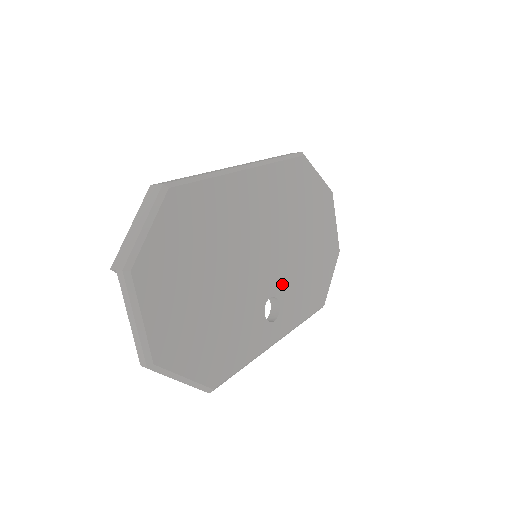
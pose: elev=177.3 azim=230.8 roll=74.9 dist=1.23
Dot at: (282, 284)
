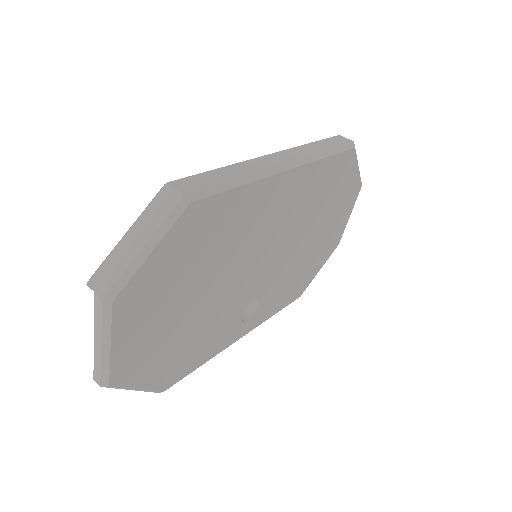
Dot at: (270, 285)
